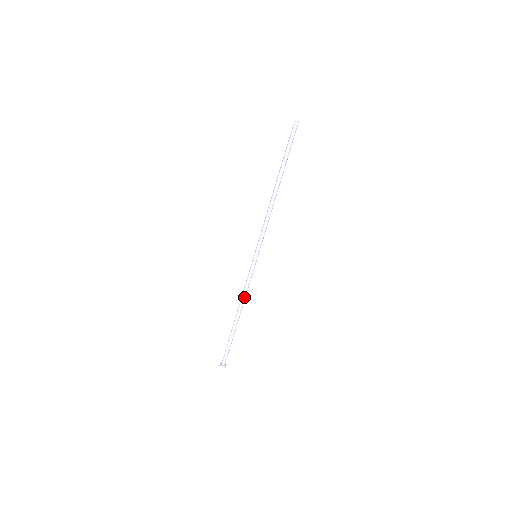
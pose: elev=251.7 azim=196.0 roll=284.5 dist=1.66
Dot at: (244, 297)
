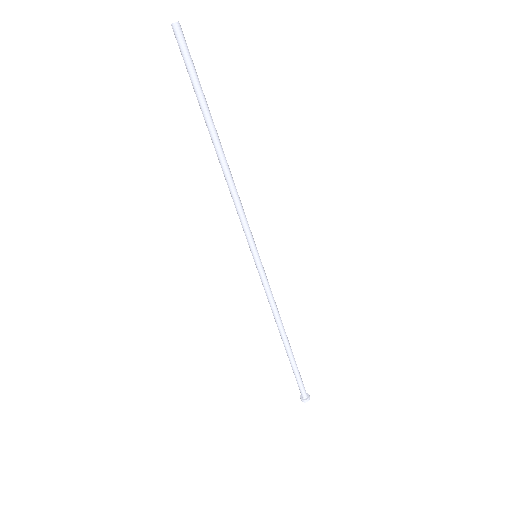
Dot at: (276, 313)
